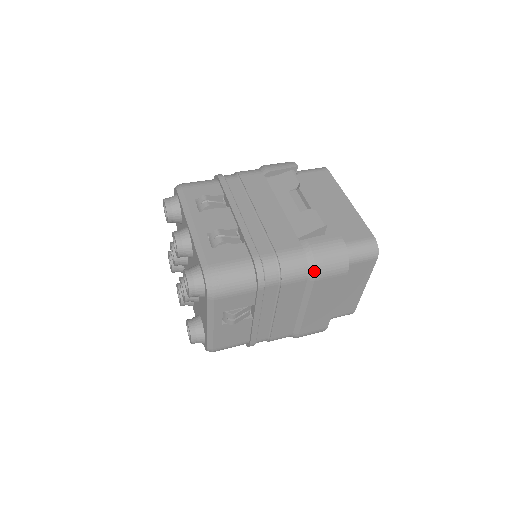
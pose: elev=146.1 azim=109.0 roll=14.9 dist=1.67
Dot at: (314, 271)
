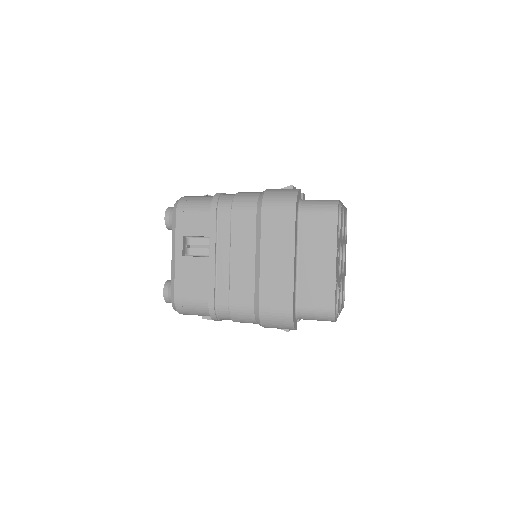
Dot at: (261, 201)
